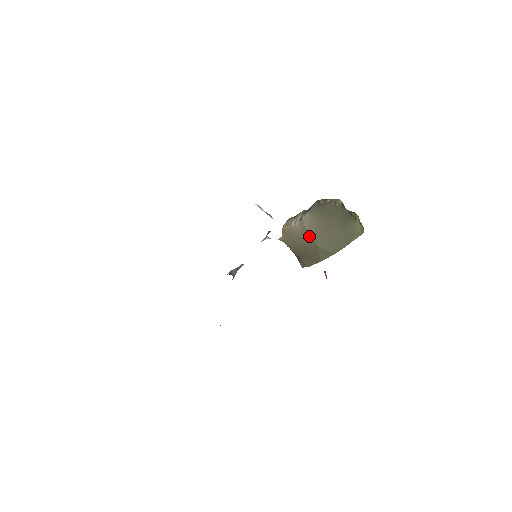
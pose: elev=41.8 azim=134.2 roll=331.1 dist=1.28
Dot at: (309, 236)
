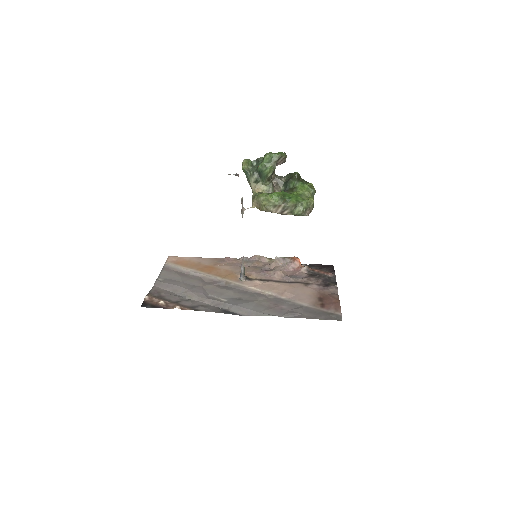
Dot at: occluded
